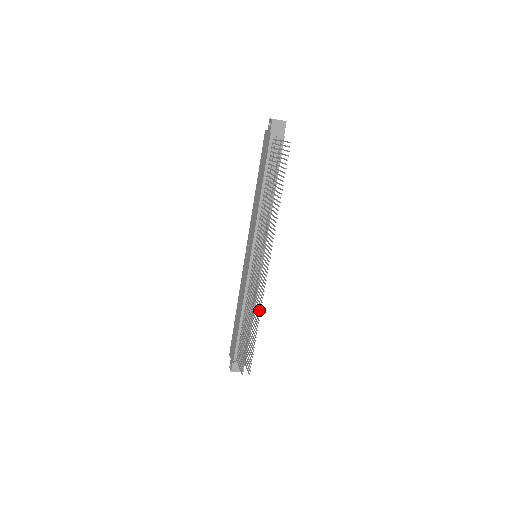
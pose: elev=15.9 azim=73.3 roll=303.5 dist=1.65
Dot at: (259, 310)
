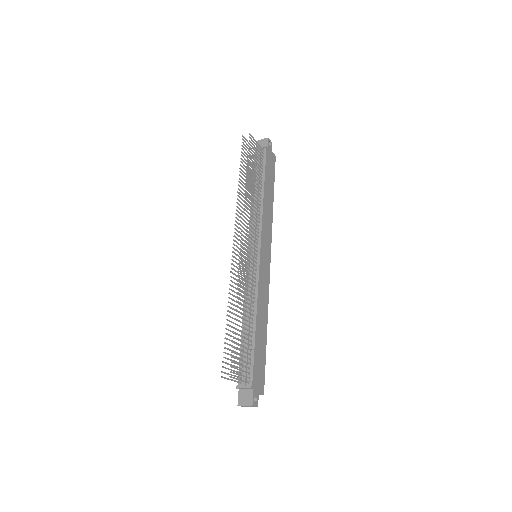
Dot at: (240, 293)
